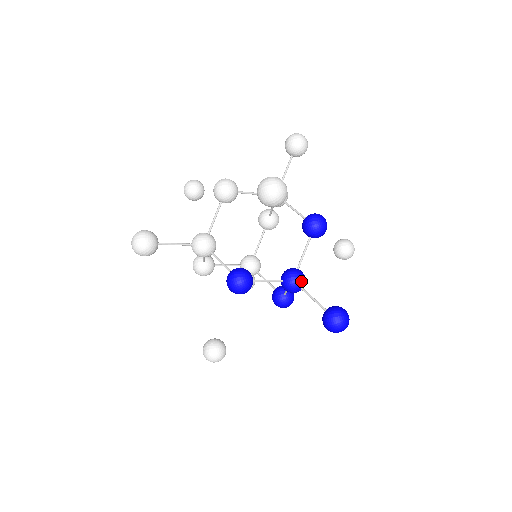
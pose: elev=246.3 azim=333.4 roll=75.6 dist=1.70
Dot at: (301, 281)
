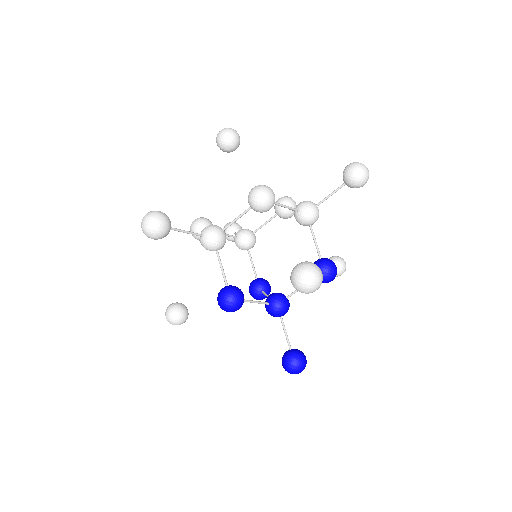
Dot at: (284, 313)
